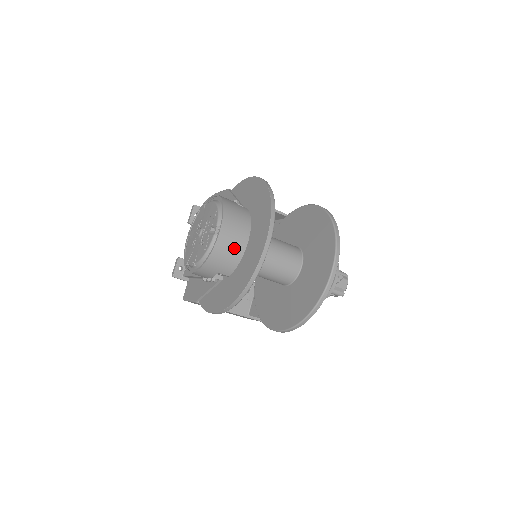
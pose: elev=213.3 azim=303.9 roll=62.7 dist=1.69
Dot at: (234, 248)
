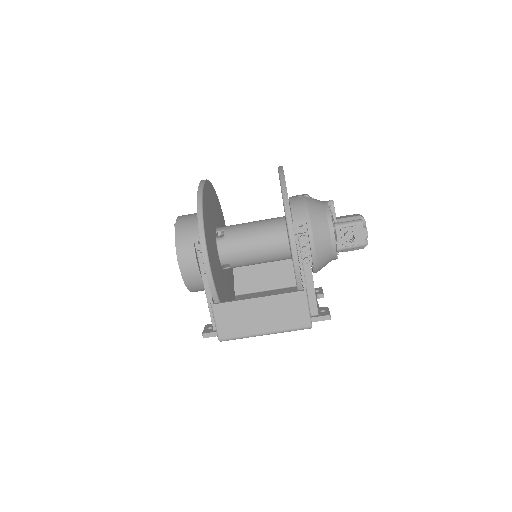
Dot at: (195, 216)
